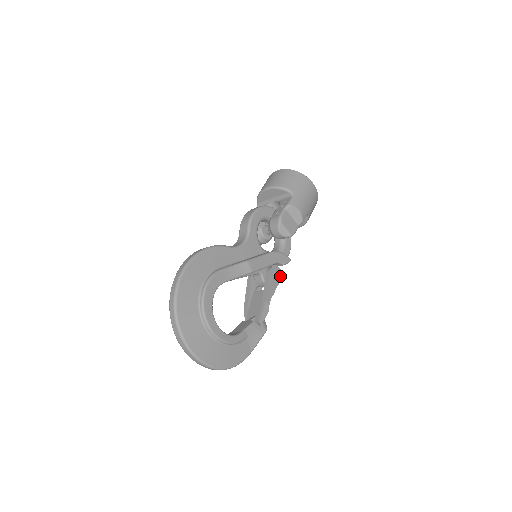
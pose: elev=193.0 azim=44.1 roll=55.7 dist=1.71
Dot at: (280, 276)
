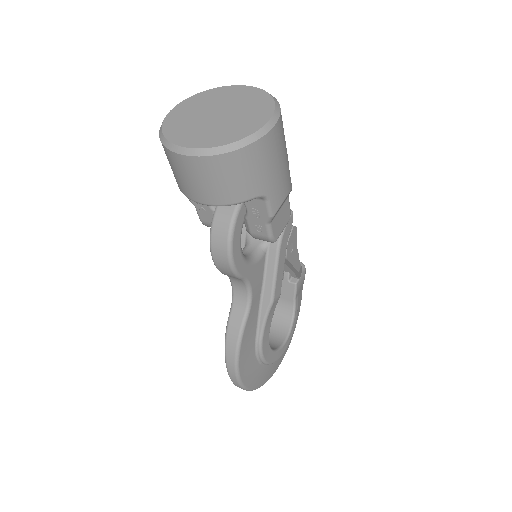
Dot at: (293, 238)
